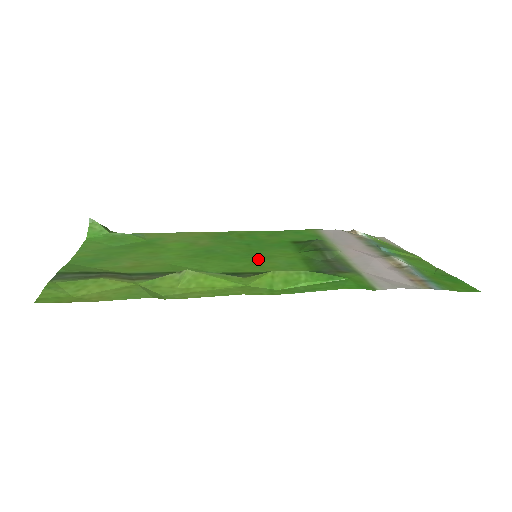
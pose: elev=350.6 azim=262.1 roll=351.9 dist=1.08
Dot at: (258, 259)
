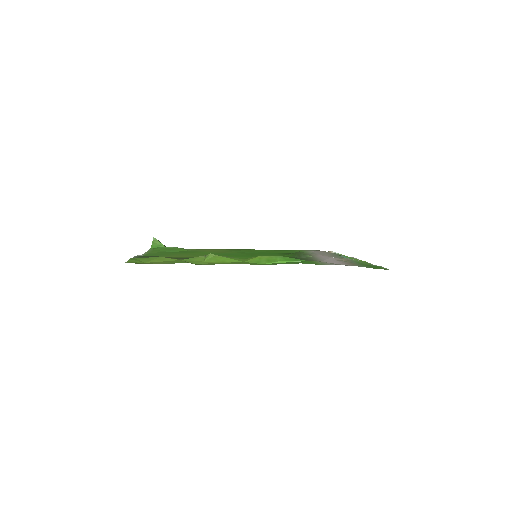
Dot at: occluded
